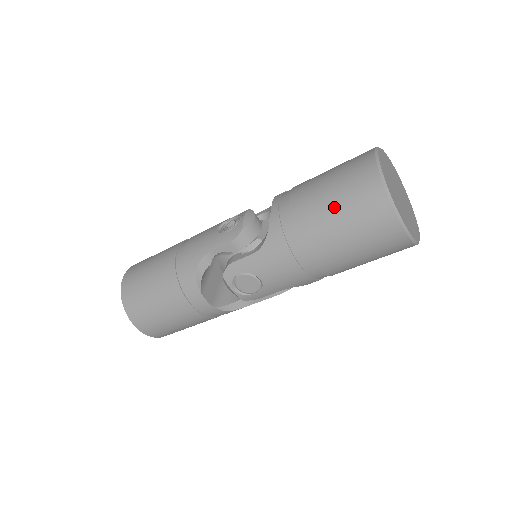
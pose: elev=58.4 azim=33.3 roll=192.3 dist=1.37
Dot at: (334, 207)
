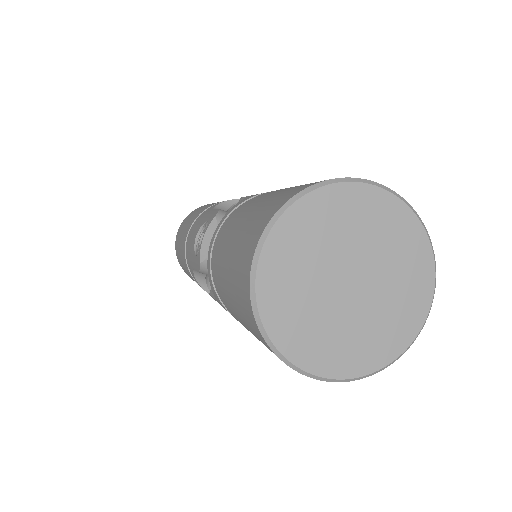
Dot at: (237, 314)
